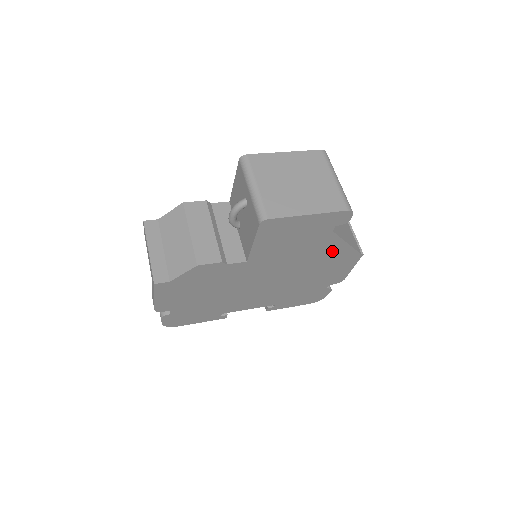
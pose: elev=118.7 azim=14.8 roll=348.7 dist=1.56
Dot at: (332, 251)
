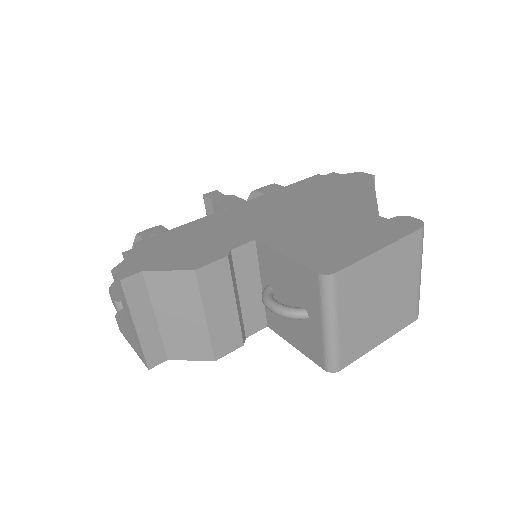
Dot at: occluded
